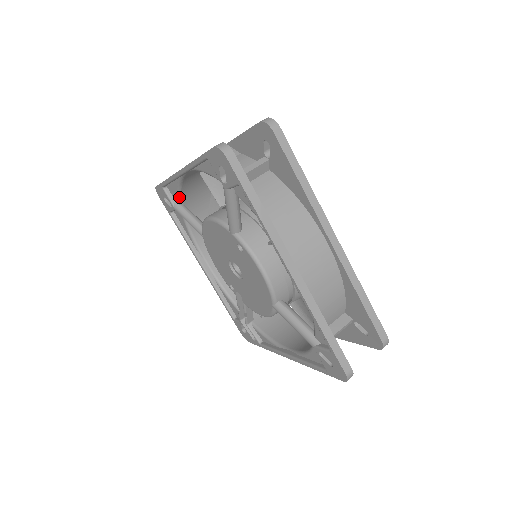
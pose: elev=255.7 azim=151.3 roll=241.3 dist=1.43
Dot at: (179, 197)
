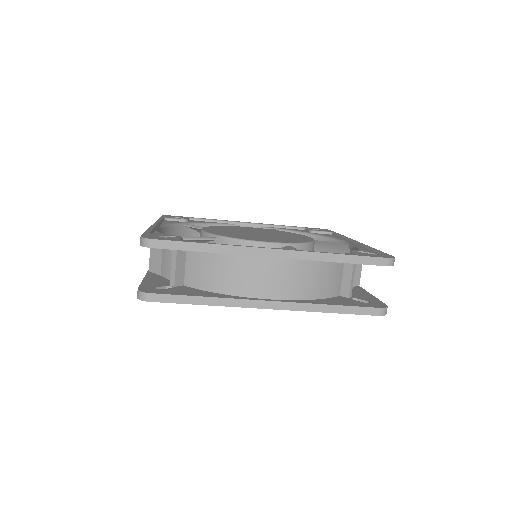
Dot at: occluded
